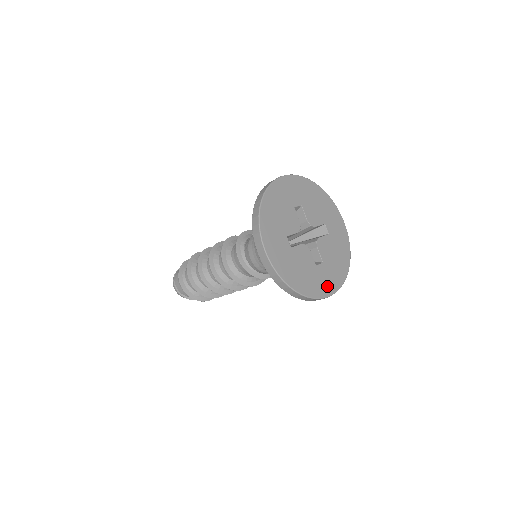
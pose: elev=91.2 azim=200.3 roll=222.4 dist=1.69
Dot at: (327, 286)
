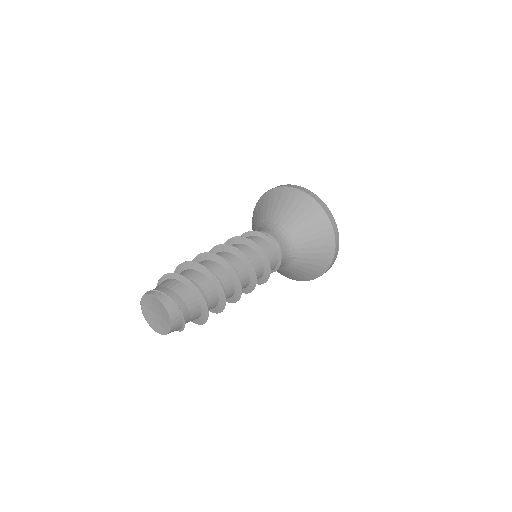
Dot at: occluded
